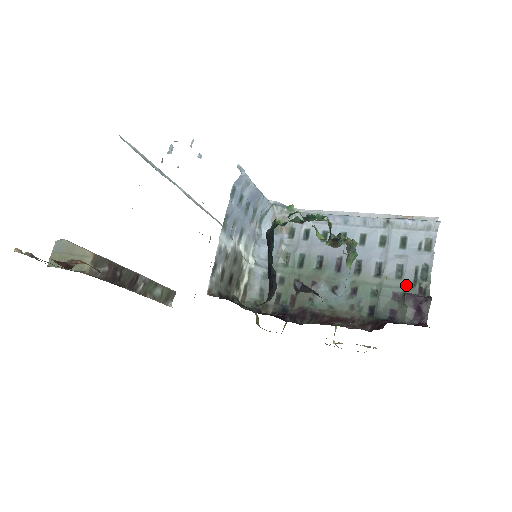
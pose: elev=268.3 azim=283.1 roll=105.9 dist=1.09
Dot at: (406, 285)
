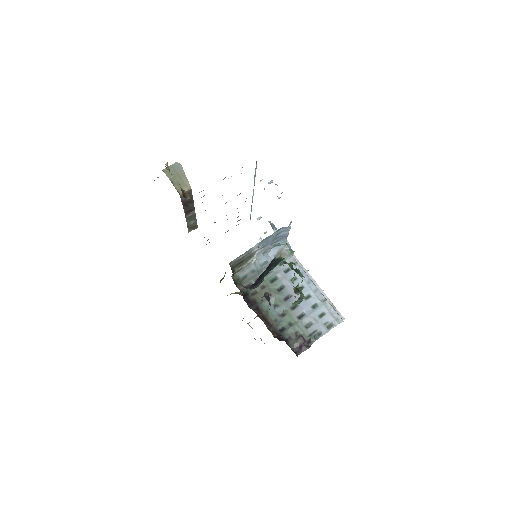
Dot at: (306, 333)
